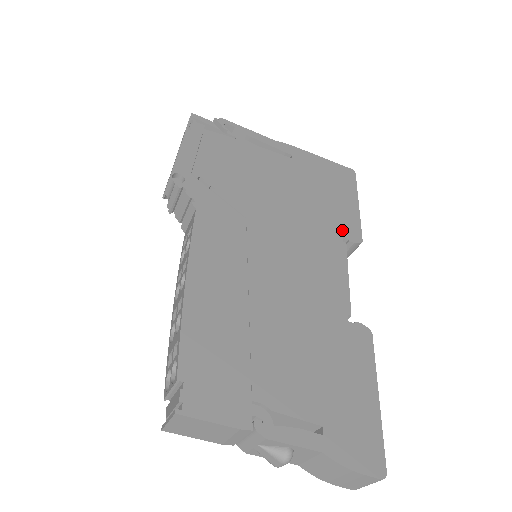
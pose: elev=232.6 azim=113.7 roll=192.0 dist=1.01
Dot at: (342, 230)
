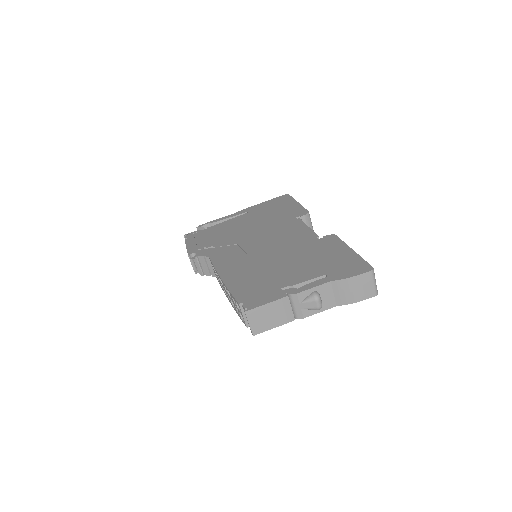
Dot at: (294, 216)
